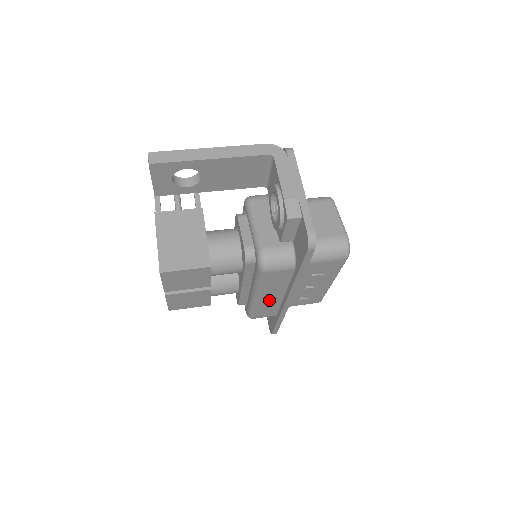
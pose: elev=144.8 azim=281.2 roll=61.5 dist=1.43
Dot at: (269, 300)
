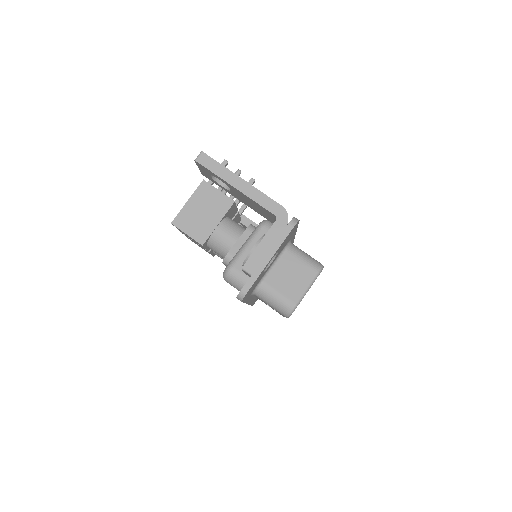
Dot at: occluded
